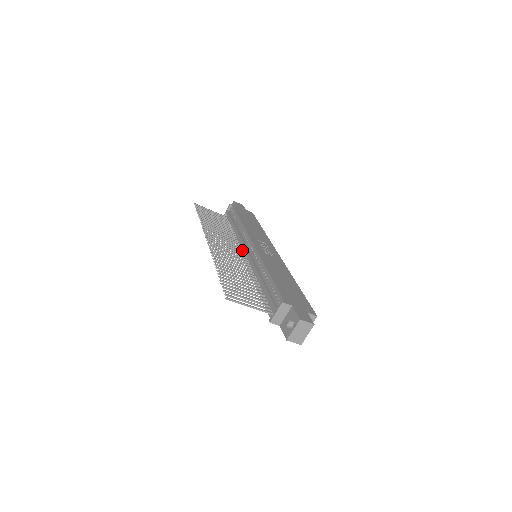
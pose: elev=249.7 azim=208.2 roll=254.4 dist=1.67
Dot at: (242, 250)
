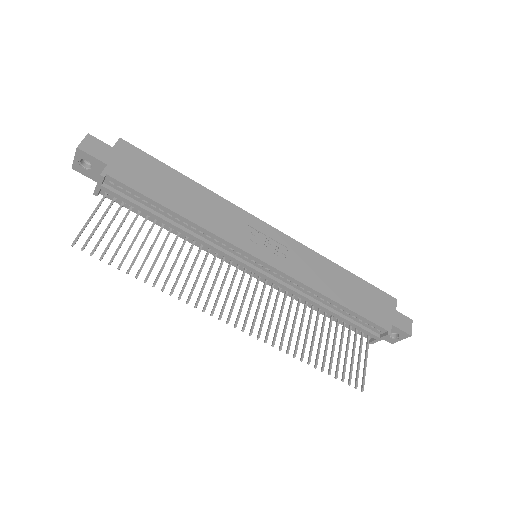
Dot at: (232, 262)
